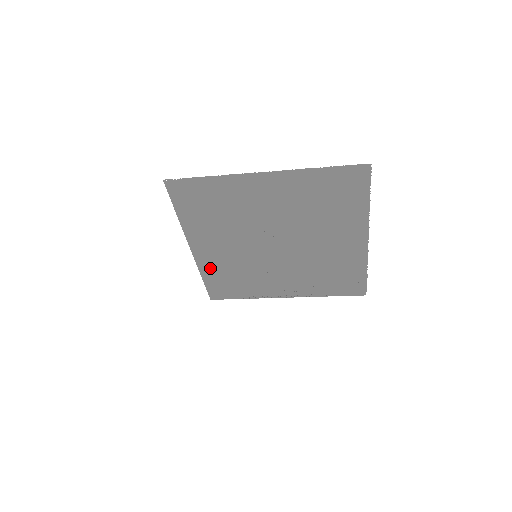
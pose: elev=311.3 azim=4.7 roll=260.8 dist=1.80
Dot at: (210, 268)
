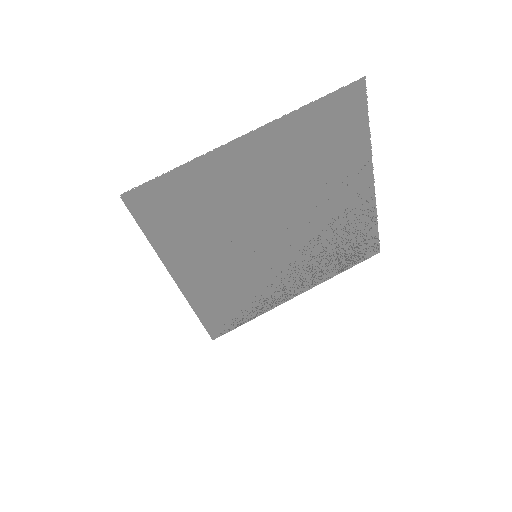
Dot at: (204, 298)
